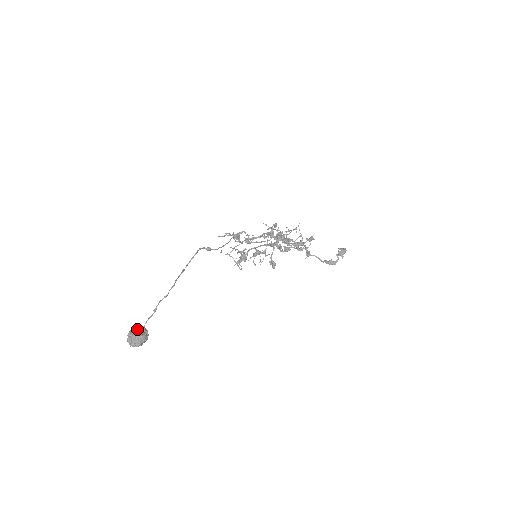
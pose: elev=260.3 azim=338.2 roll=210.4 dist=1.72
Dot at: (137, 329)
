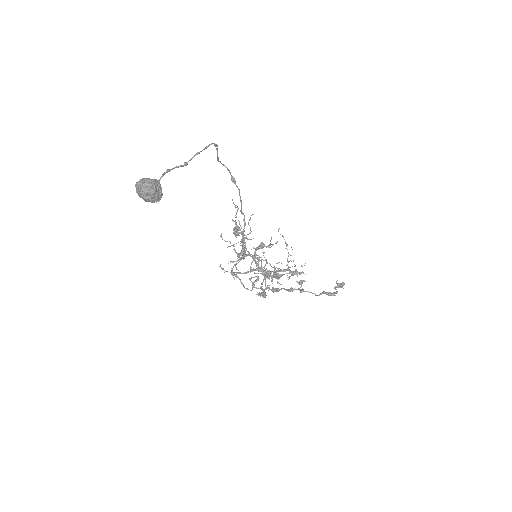
Dot at: occluded
